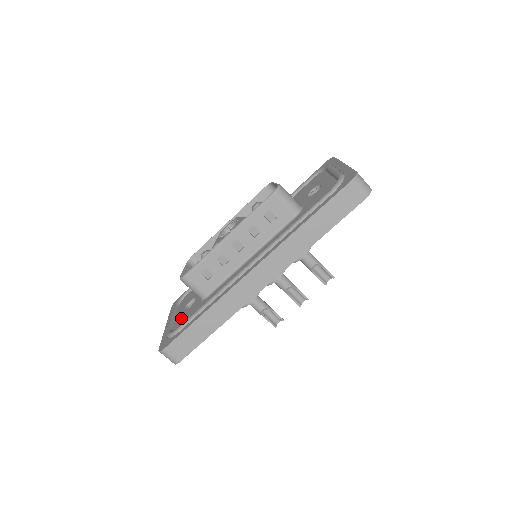
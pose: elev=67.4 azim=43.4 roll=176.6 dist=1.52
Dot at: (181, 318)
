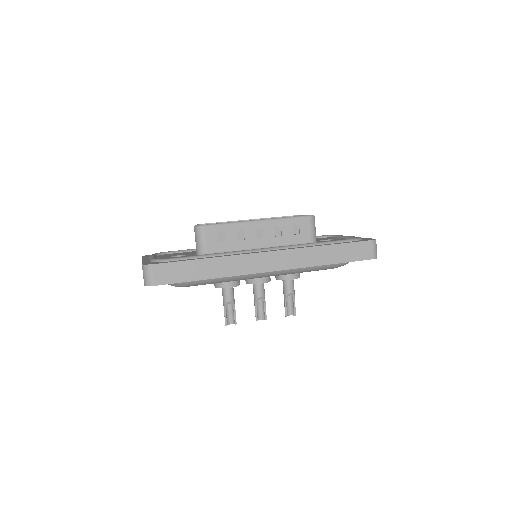
Dot at: occluded
